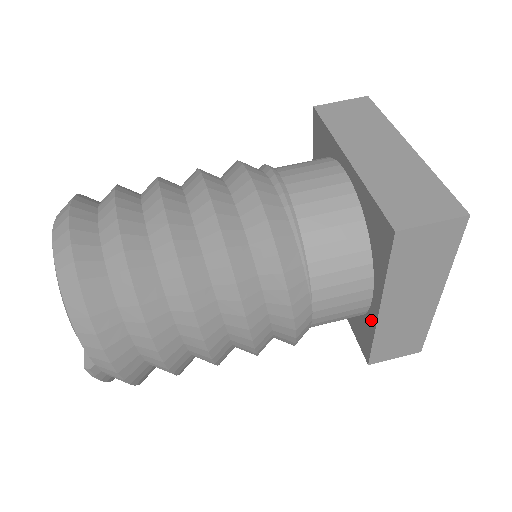
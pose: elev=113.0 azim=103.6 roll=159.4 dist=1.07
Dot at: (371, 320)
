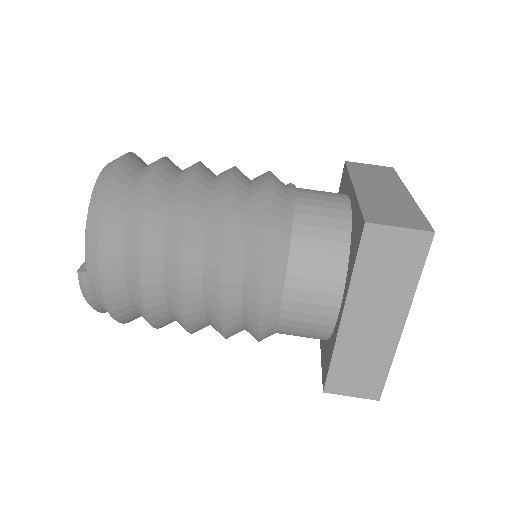
Dot at: (335, 334)
